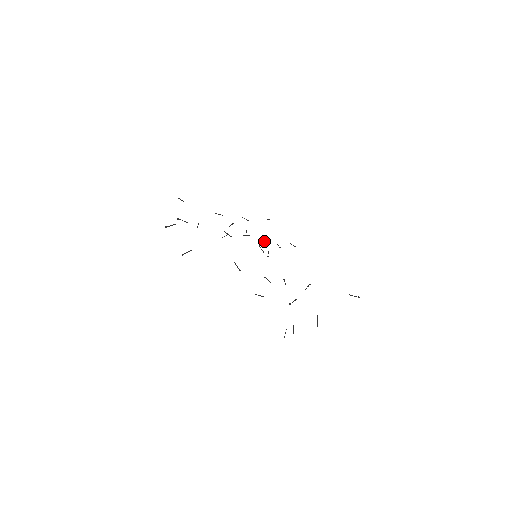
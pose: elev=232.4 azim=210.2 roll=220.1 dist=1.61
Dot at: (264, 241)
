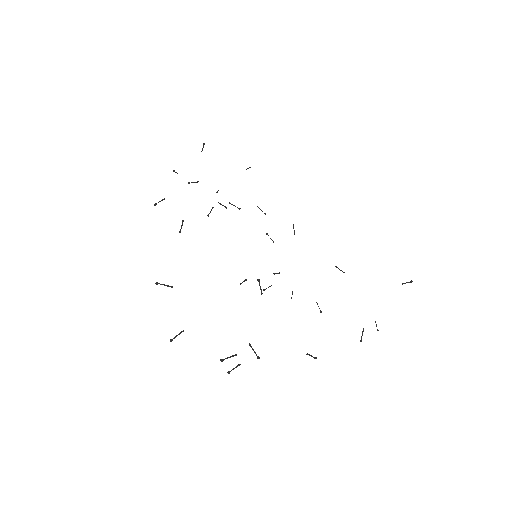
Dot at: occluded
